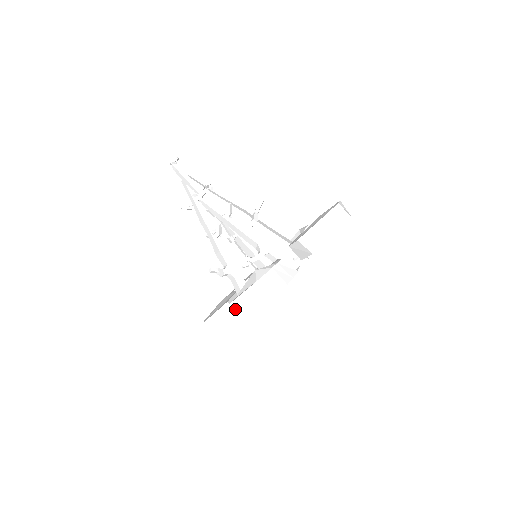
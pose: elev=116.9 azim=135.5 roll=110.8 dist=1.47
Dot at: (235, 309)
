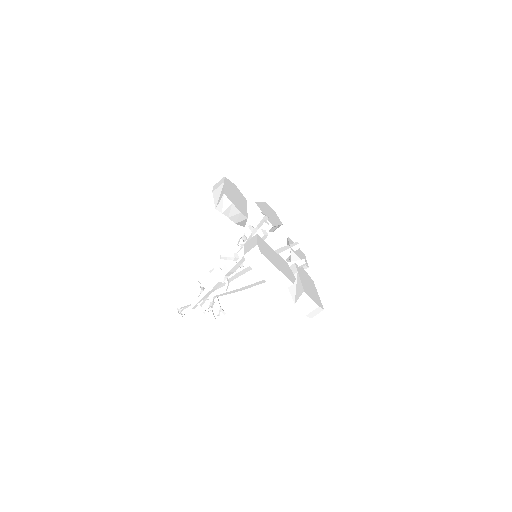
Dot at: (218, 202)
